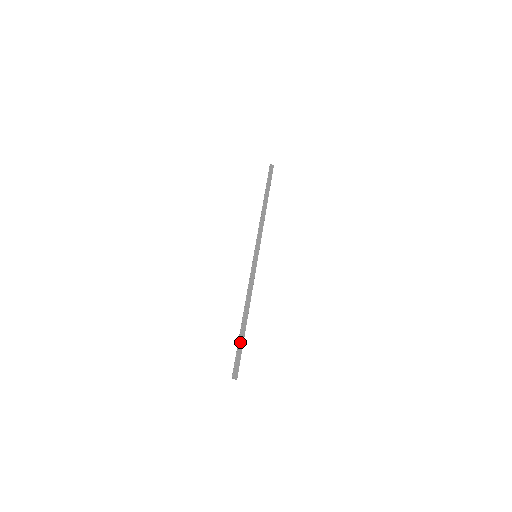
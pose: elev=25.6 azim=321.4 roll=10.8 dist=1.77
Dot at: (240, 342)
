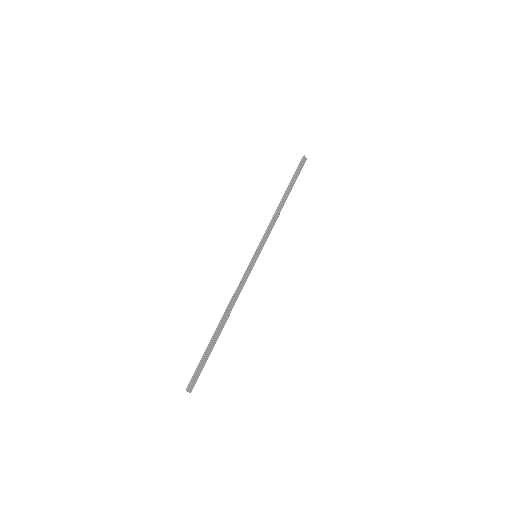
Dot at: (208, 351)
